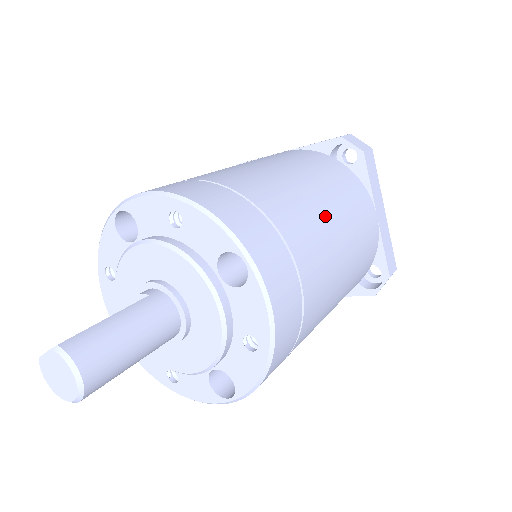
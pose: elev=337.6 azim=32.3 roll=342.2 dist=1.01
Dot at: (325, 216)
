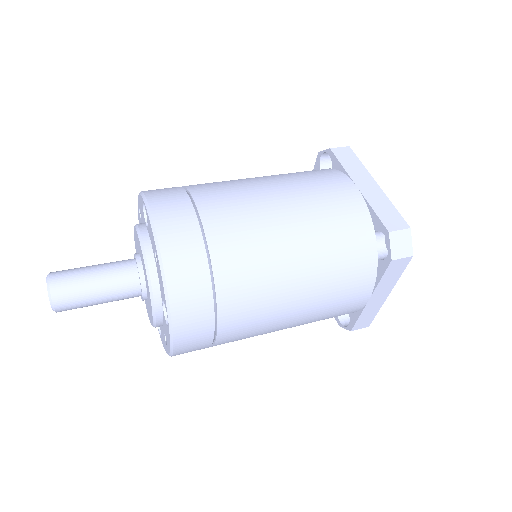
Dot at: (256, 184)
